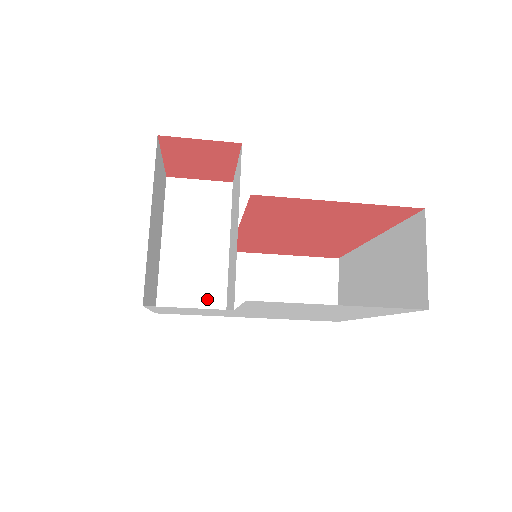
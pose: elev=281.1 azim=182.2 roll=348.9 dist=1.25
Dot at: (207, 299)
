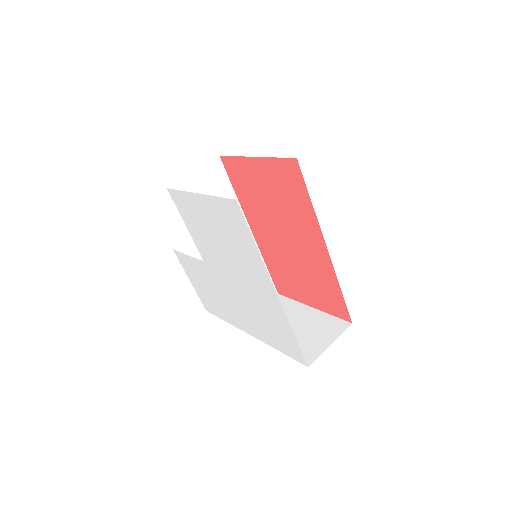
Dot at: occluded
